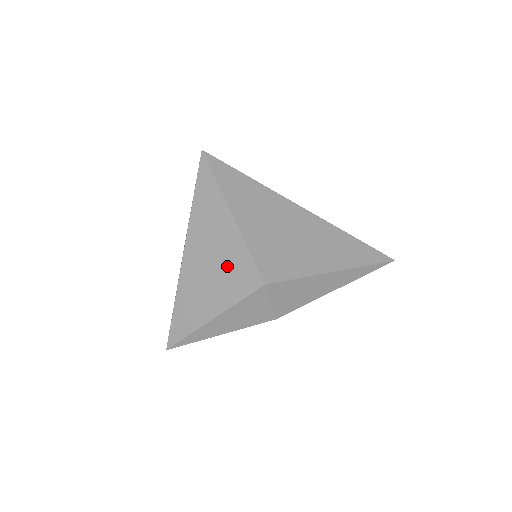
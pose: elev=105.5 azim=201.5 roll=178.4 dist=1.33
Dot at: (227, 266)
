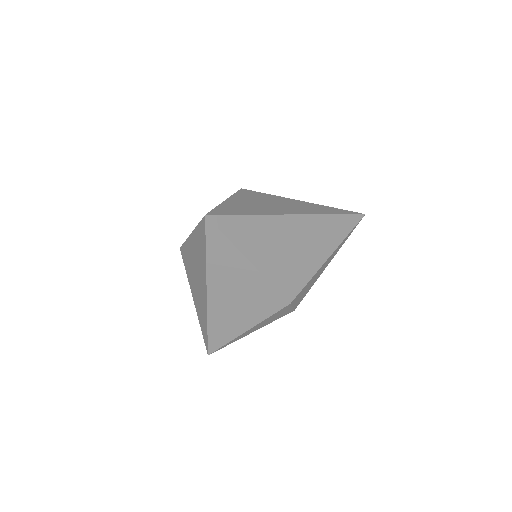
Dot at: (252, 296)
